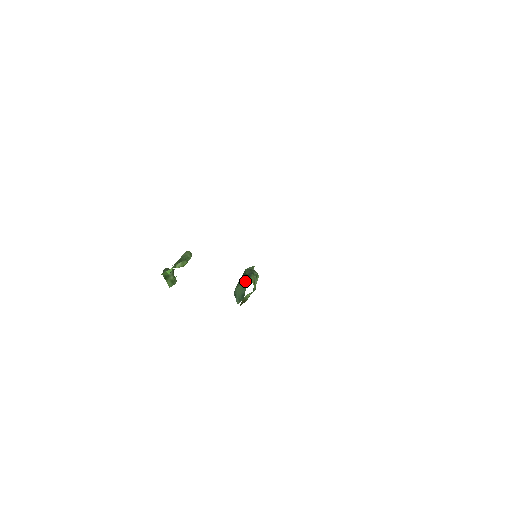
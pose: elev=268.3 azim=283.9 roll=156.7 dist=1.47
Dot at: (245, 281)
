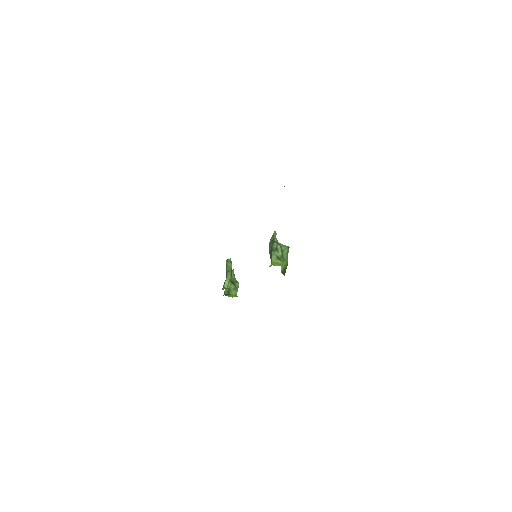
Dot at: (271, 262)
